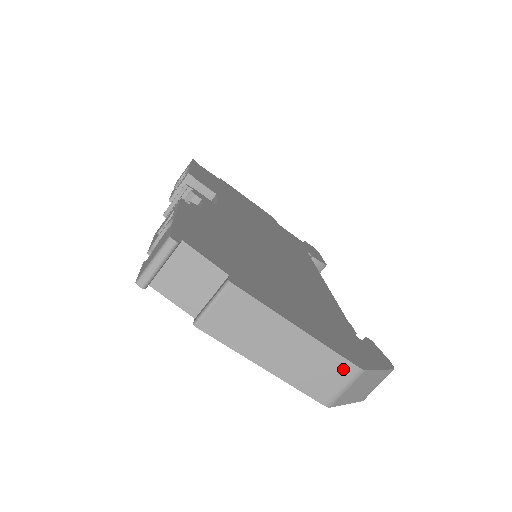
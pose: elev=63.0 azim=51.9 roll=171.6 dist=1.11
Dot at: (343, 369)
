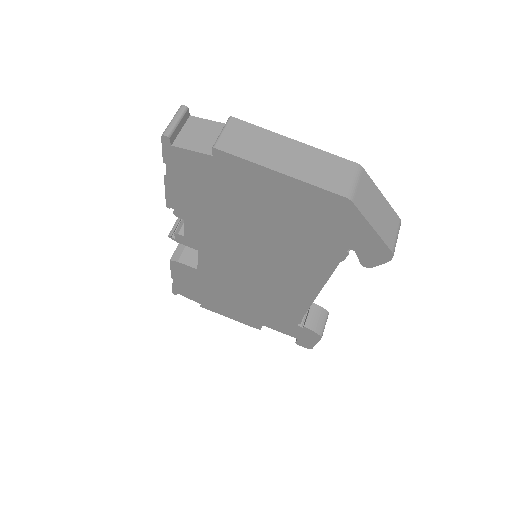
Dot at: (344, 165)
